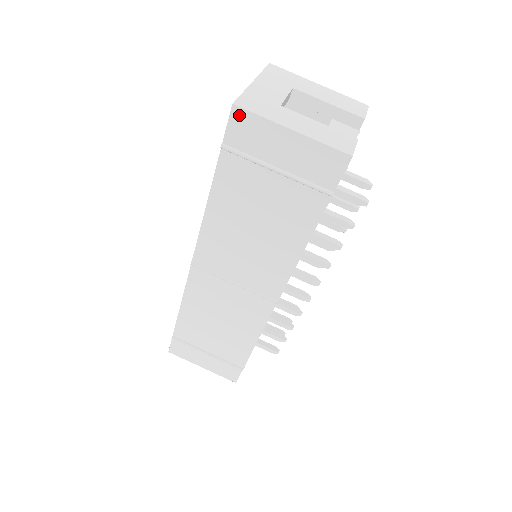
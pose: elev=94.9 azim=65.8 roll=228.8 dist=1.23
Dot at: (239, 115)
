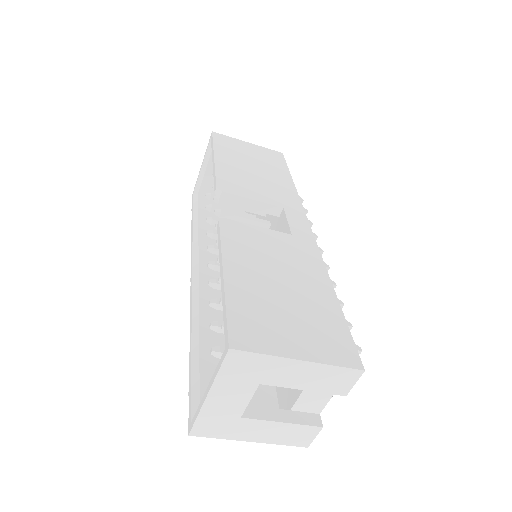
Dot at: occluded
